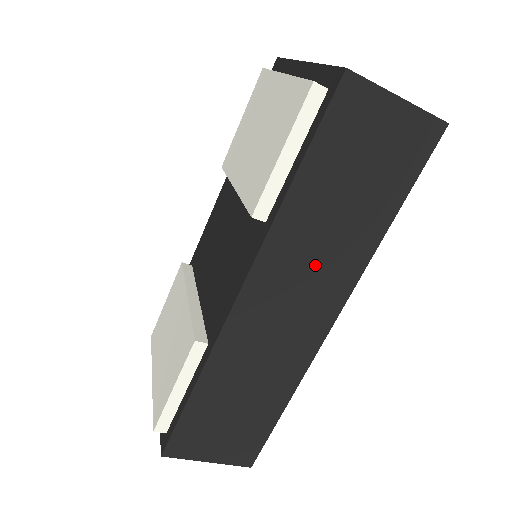
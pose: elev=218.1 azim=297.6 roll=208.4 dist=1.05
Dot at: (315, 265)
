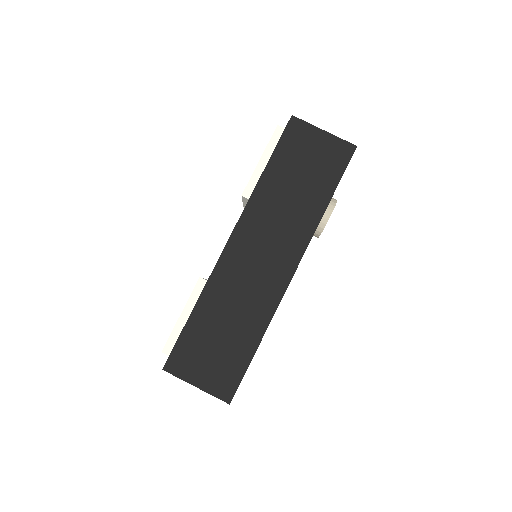
Dot at: (279, 226)
